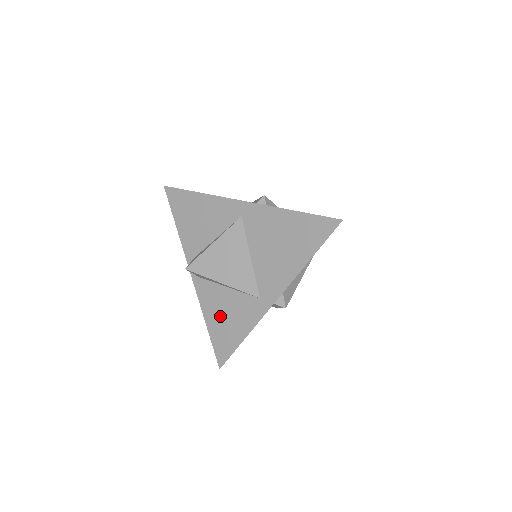
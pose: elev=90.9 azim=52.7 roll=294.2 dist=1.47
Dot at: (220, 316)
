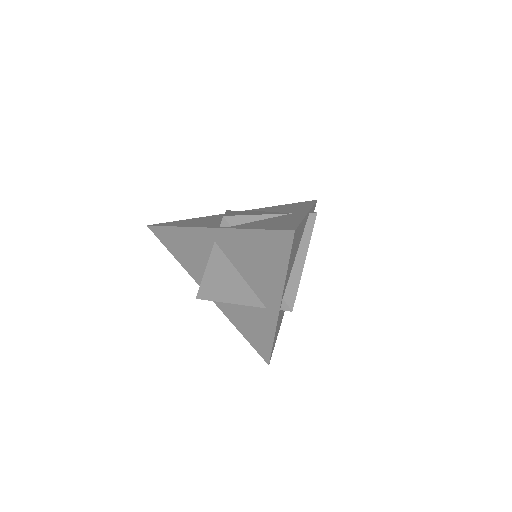
Dot at: (246, 325)
